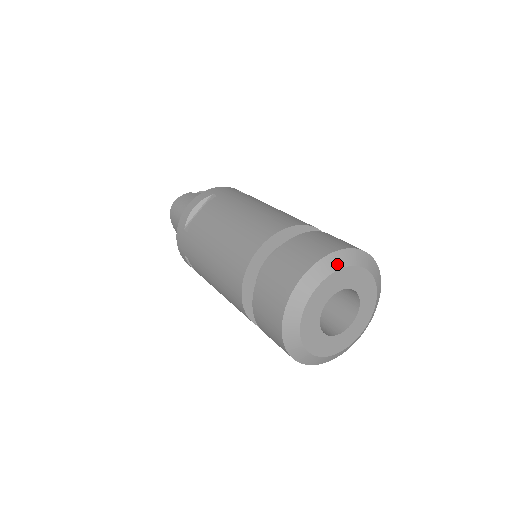
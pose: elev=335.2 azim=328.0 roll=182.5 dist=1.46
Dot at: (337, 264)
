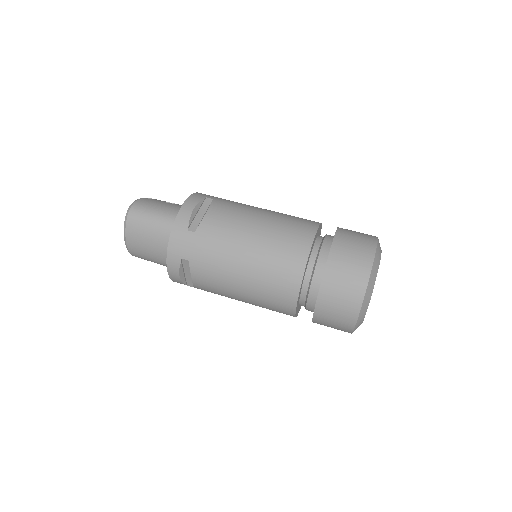
Dot at: (380, 247)
